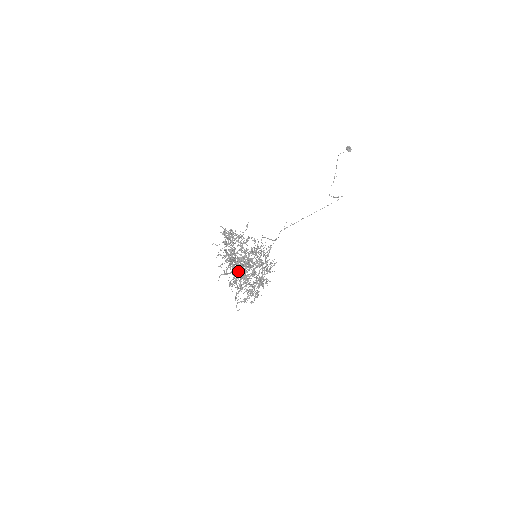
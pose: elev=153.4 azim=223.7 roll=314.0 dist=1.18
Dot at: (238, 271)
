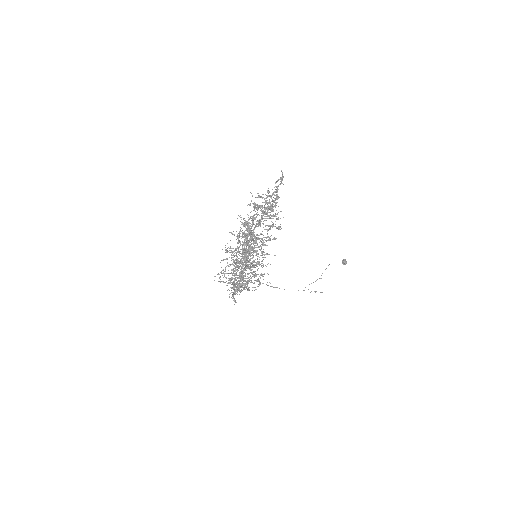
Dot at: occluded
